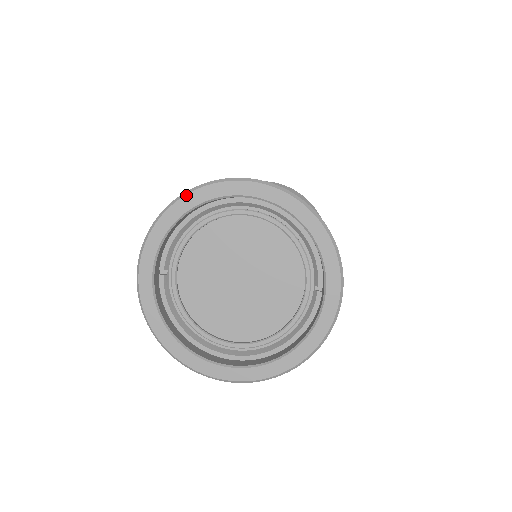
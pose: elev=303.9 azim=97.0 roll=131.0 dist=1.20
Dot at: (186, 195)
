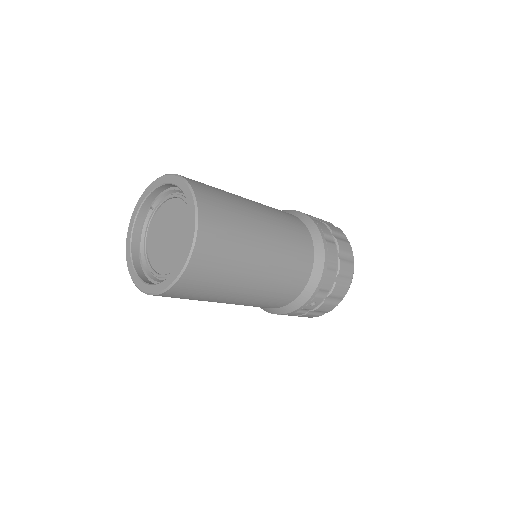
Dot at: (169, 175)
